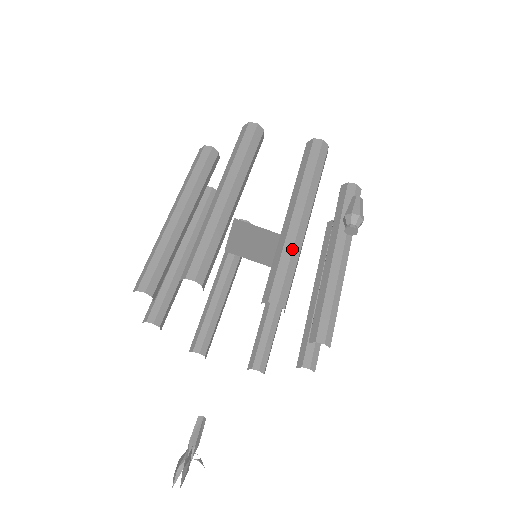
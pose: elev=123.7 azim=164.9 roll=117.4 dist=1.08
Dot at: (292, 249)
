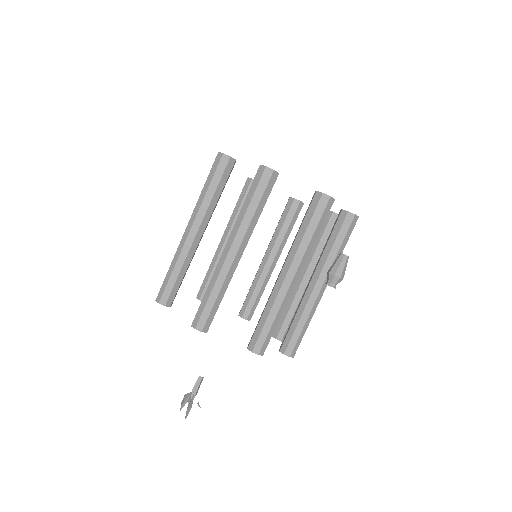
Dot at: (278, 311)
